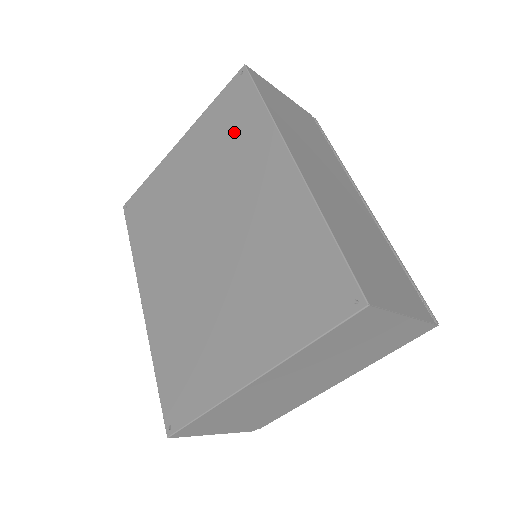
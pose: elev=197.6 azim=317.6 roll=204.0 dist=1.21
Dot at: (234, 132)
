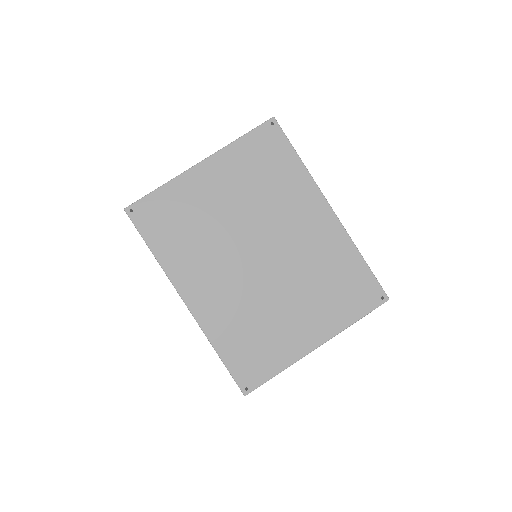
Dot at: (273, 173)
